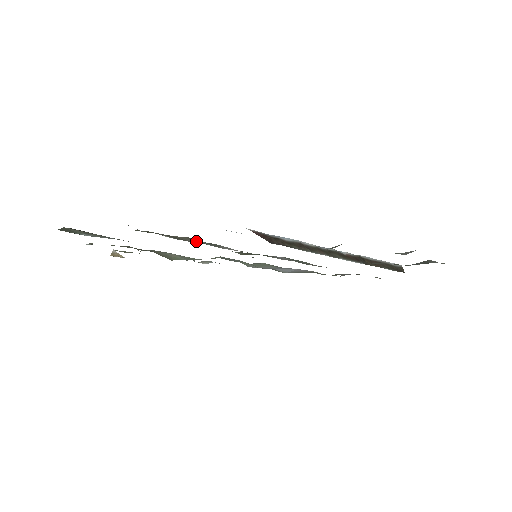
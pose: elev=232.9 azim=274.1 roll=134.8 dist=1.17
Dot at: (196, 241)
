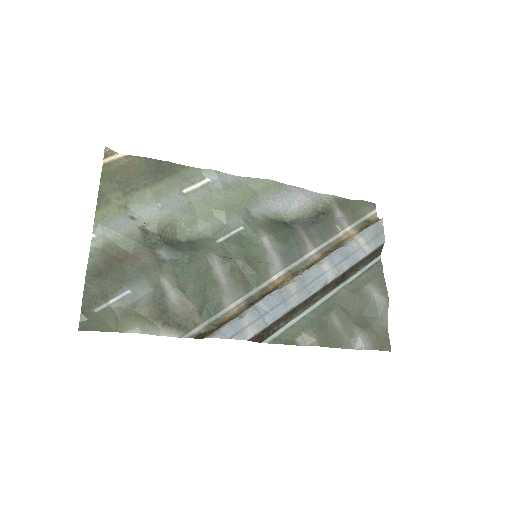
Dot at: (203, 311)
